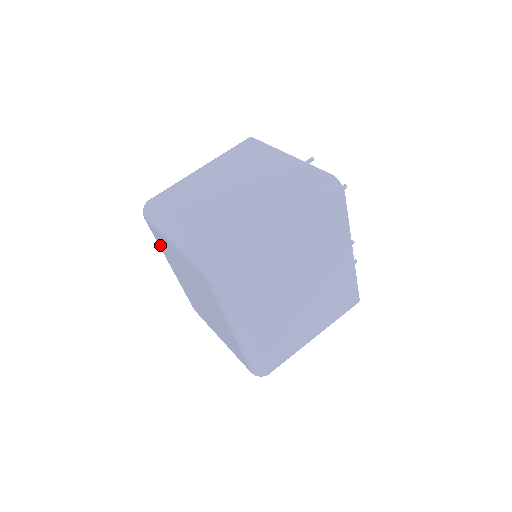
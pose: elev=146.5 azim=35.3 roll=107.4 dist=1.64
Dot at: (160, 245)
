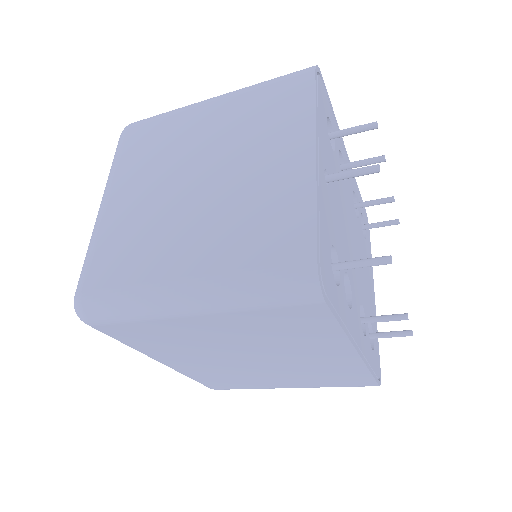
Dot at: occluded
